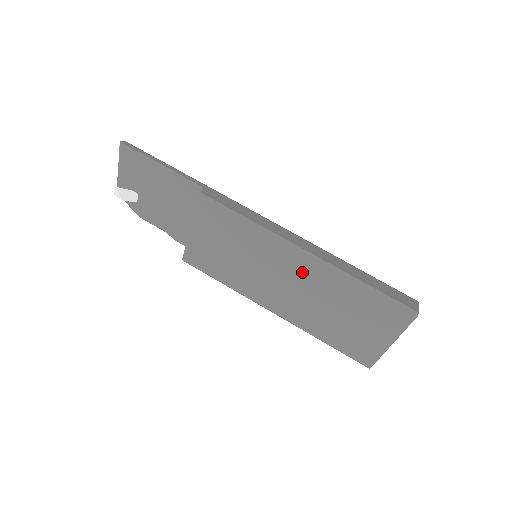
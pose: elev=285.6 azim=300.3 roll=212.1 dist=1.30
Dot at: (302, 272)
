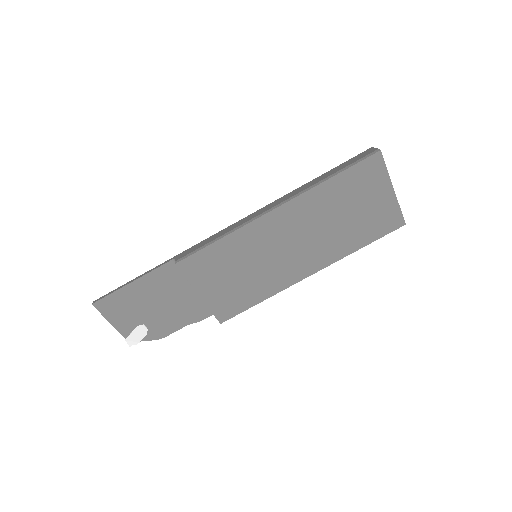
Dot at: (291, 222)
